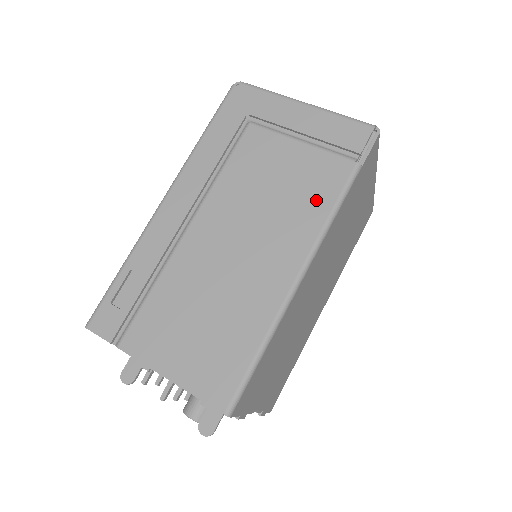
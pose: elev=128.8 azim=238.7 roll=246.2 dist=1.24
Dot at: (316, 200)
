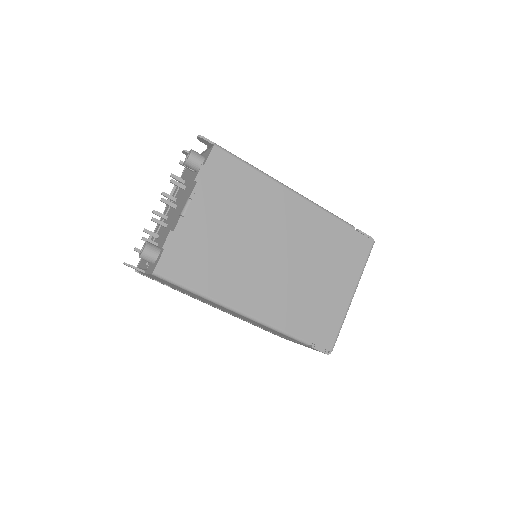
Dot at: occluded
